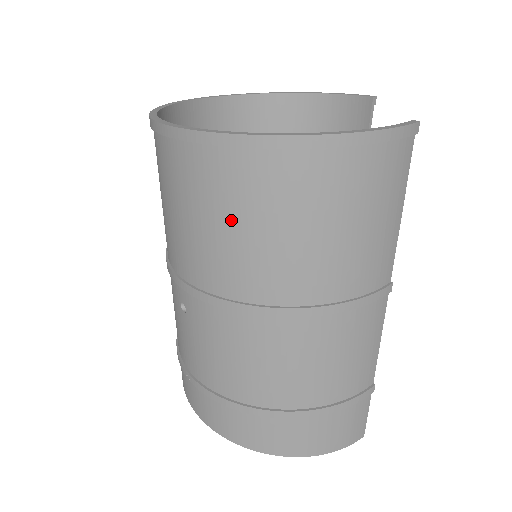
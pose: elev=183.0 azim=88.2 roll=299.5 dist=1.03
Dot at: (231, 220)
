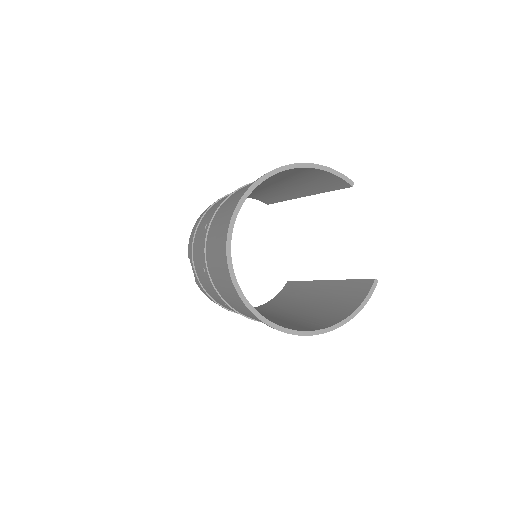
Dot at: occluded
